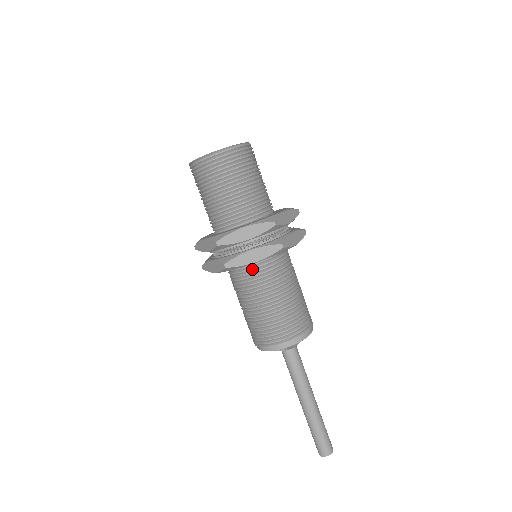
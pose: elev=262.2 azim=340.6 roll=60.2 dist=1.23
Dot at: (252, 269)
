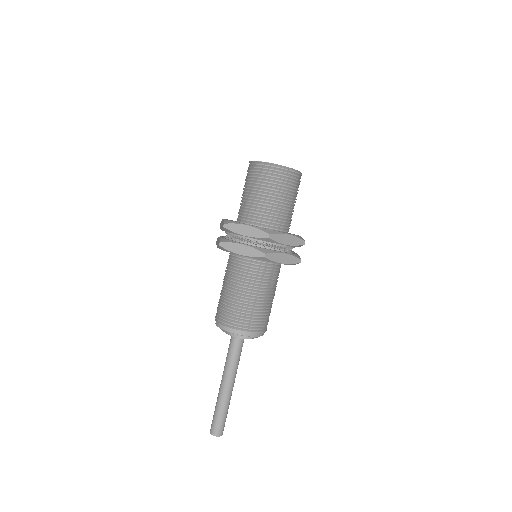
Dot at: (267, 266)
